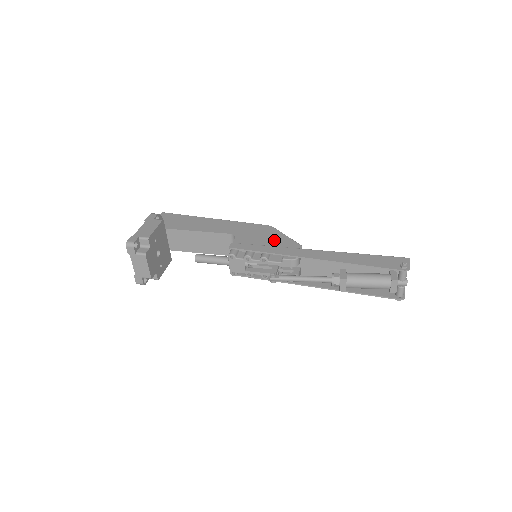
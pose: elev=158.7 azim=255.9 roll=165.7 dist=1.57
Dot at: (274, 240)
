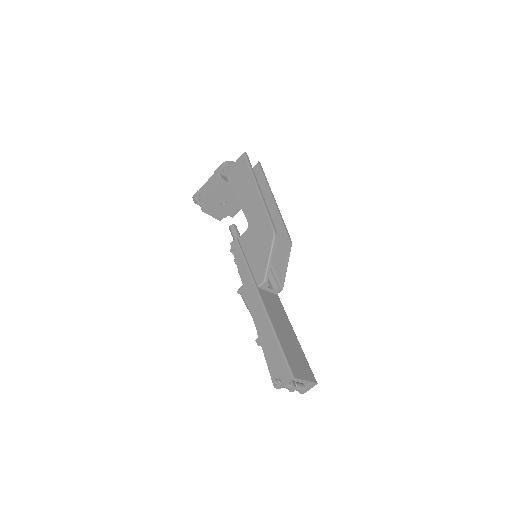
Dot at: (258, 257)
